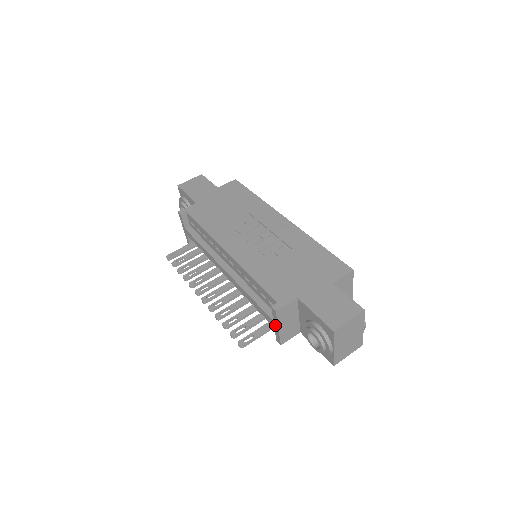
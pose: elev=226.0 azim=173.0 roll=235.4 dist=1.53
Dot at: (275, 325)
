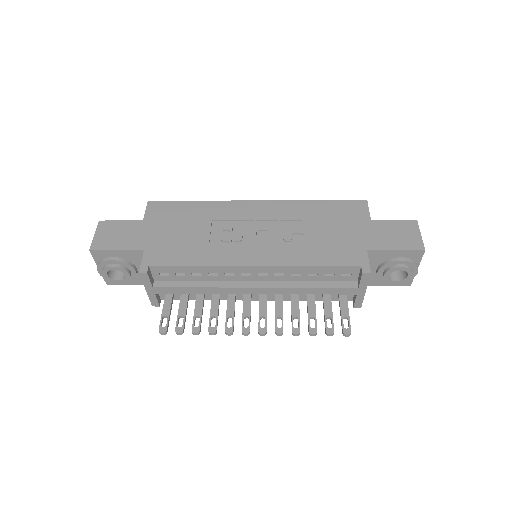
Dot at: (360, 291)
